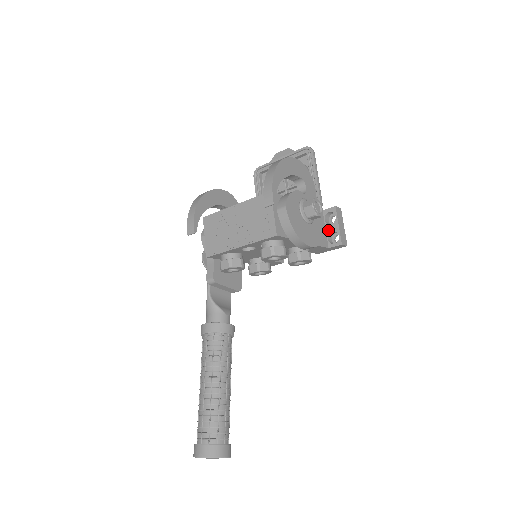
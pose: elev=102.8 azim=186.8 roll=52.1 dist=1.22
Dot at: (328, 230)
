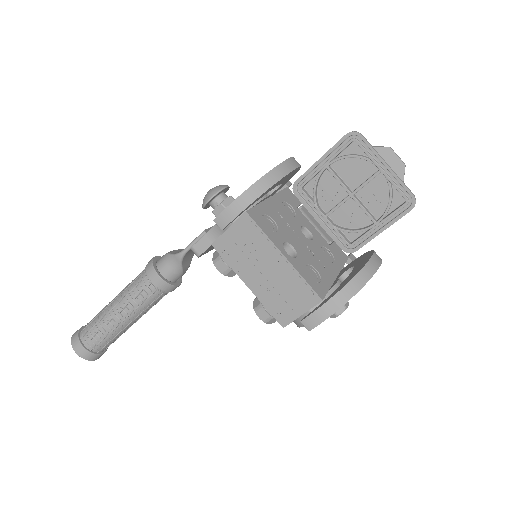
Dot at: occluded
